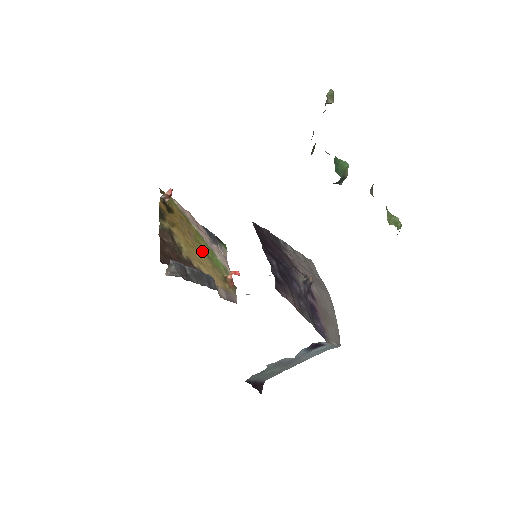
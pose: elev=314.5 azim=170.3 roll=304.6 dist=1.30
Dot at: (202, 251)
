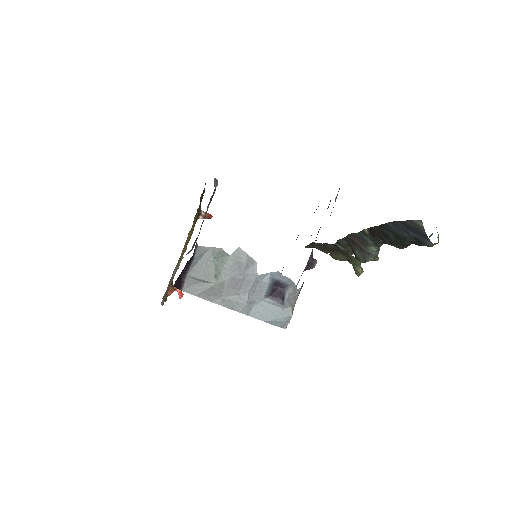
Dot at: occluded
